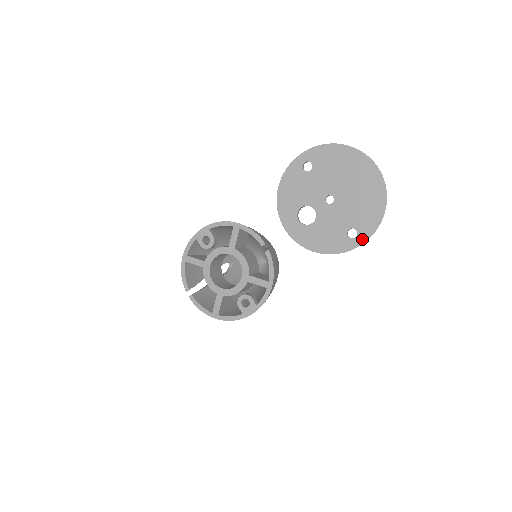
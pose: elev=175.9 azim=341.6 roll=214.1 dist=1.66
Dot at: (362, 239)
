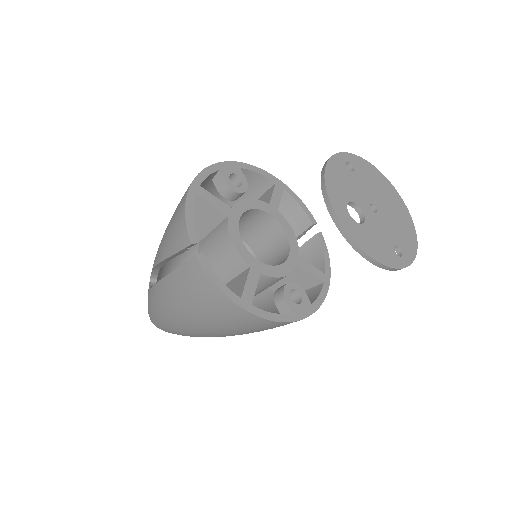
Dot at: (407, 261)
